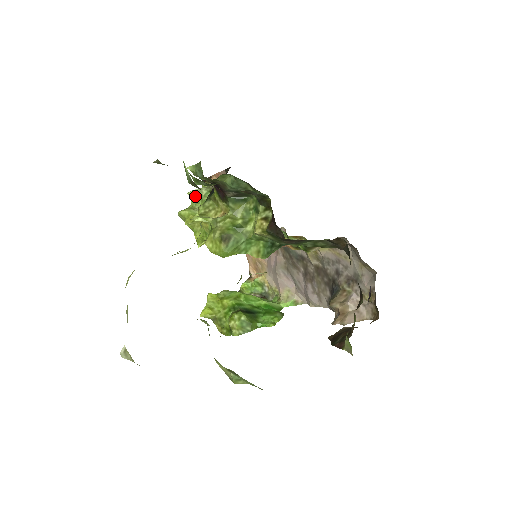
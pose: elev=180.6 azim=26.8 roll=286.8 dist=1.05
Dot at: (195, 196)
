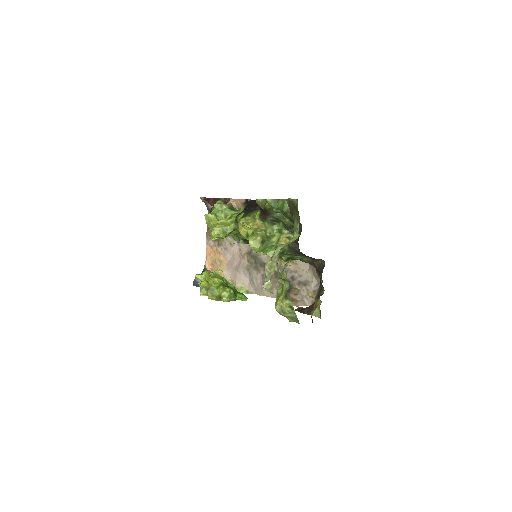
Dot at: (217, 208)
